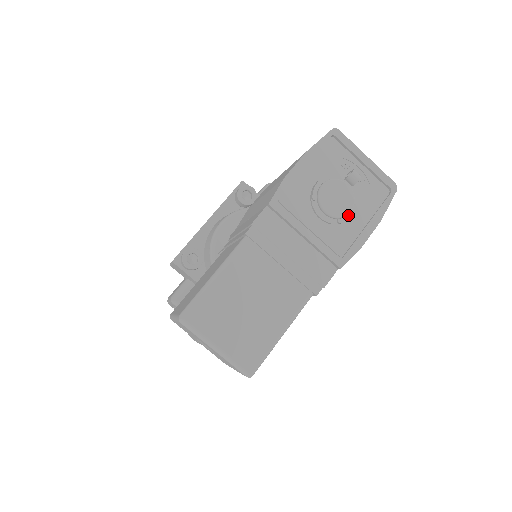
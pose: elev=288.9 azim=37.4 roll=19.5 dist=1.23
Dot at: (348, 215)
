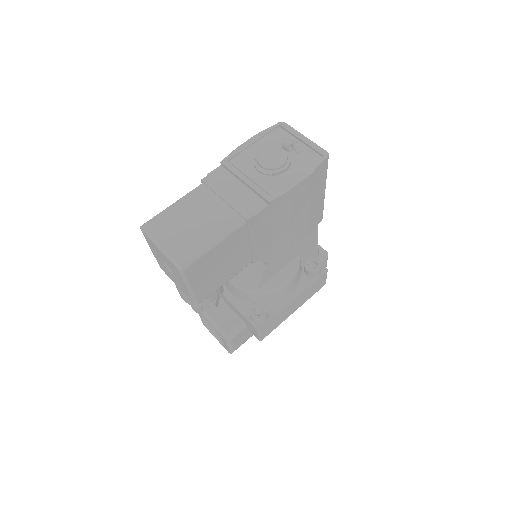
Dot at: (281, 168)
